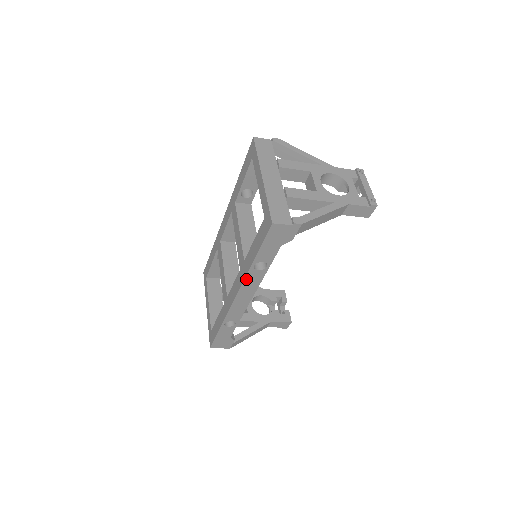
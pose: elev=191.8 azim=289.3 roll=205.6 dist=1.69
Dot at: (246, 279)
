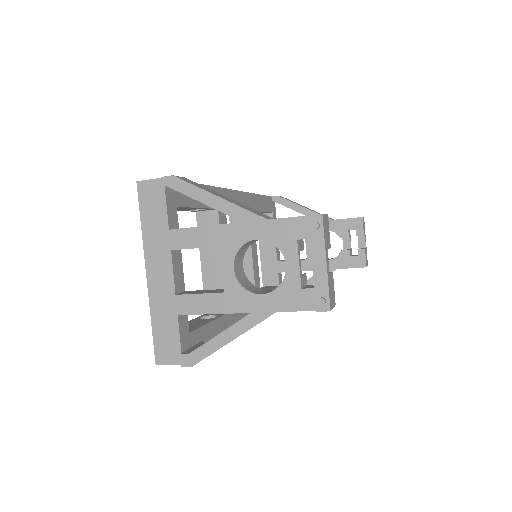
Dot at: occluded
